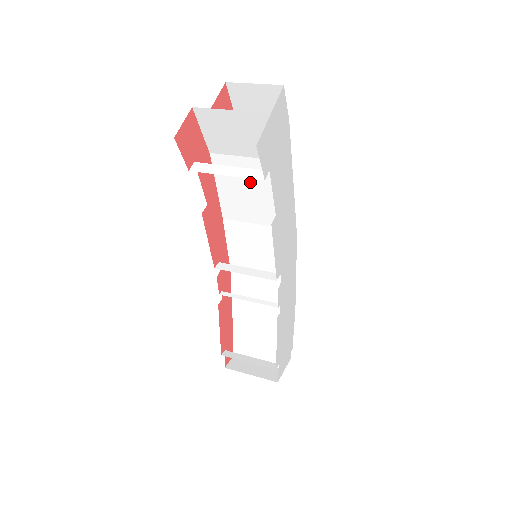
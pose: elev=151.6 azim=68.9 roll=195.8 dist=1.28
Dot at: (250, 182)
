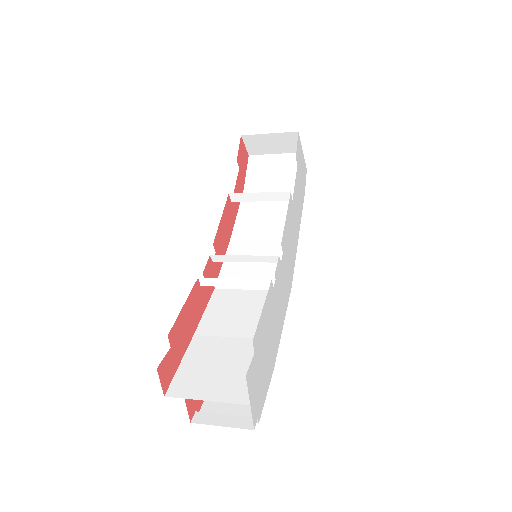
Dot at: (270, 206)
